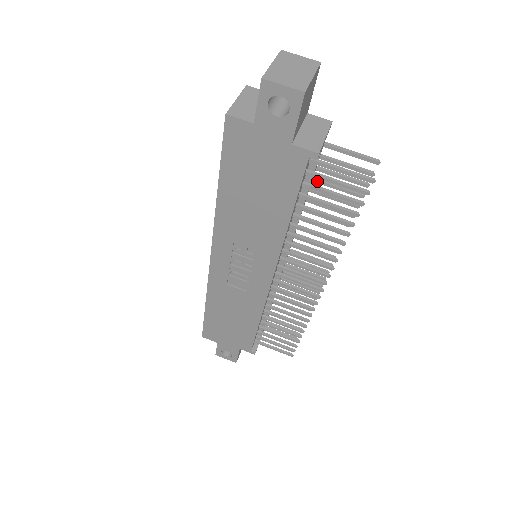
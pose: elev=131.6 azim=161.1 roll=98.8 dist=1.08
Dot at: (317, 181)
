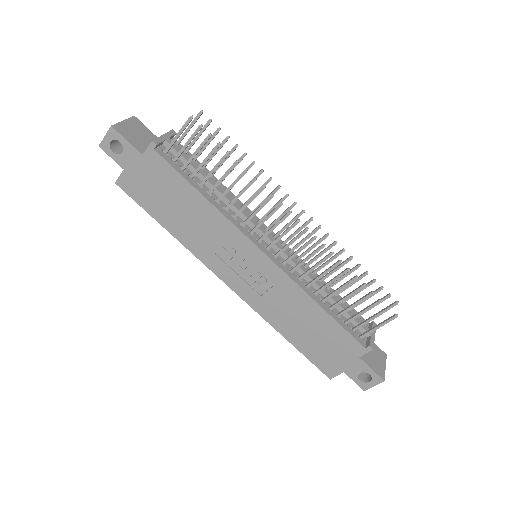
Dot at: (205, 164)
